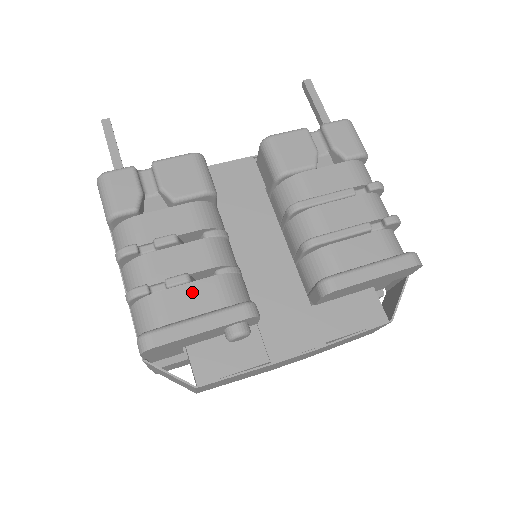
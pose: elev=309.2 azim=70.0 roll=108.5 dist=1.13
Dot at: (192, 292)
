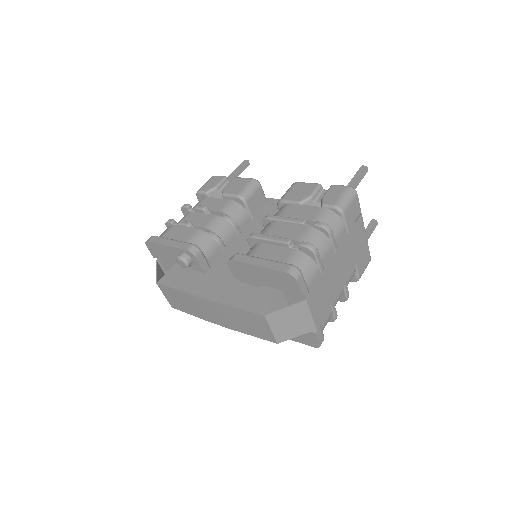
Dot at: (184, 230)
